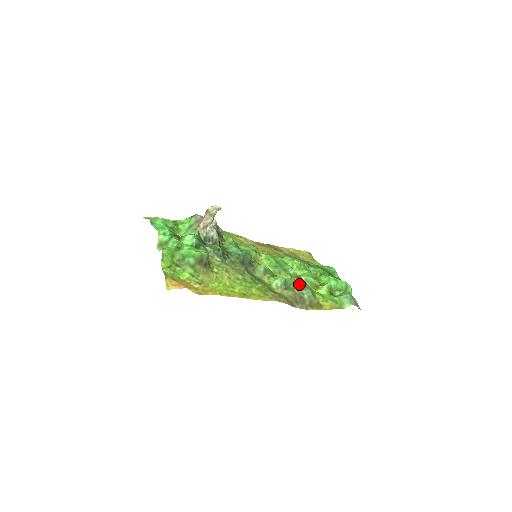
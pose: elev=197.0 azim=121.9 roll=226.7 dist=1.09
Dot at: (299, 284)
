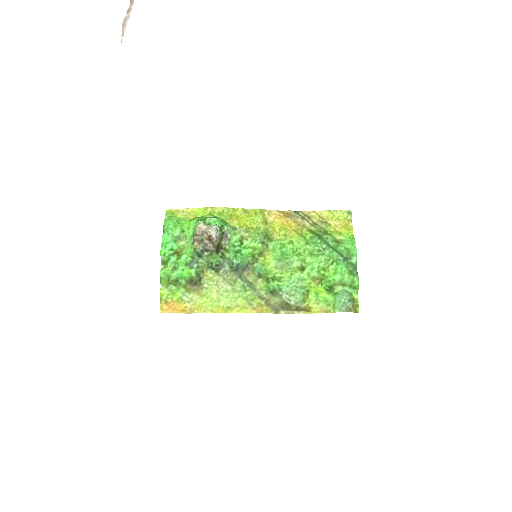
Dot at: (290, 289)
